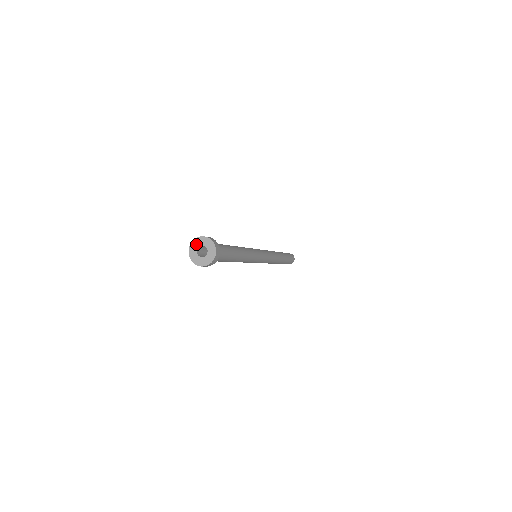
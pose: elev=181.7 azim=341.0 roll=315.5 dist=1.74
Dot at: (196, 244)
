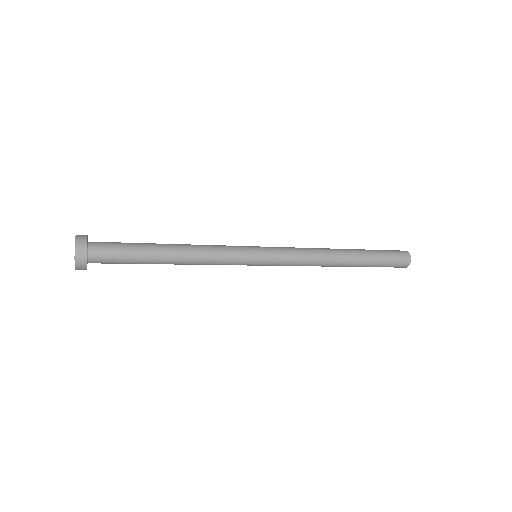
Dot at: occluded
